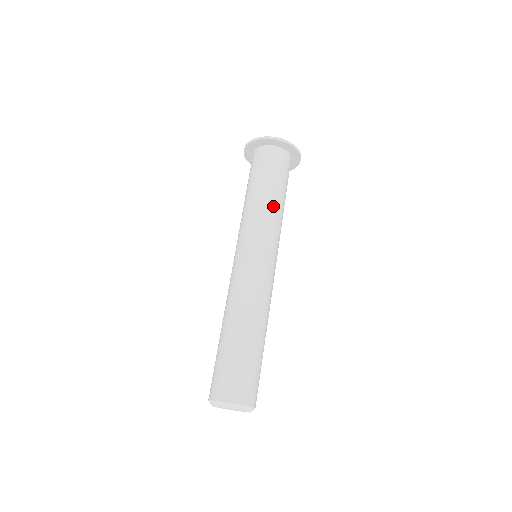
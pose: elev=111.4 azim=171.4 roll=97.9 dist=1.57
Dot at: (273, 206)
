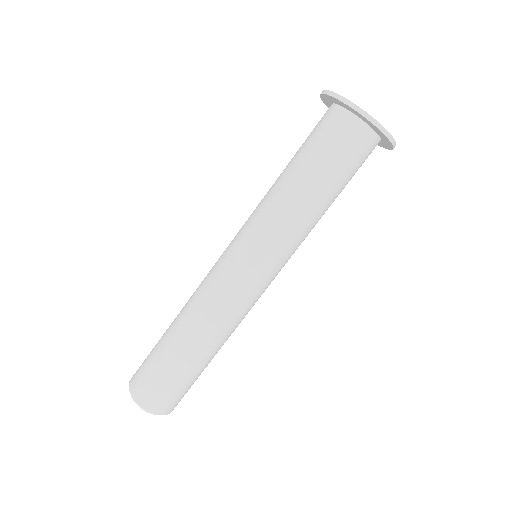
Dot at: (313, 218)
